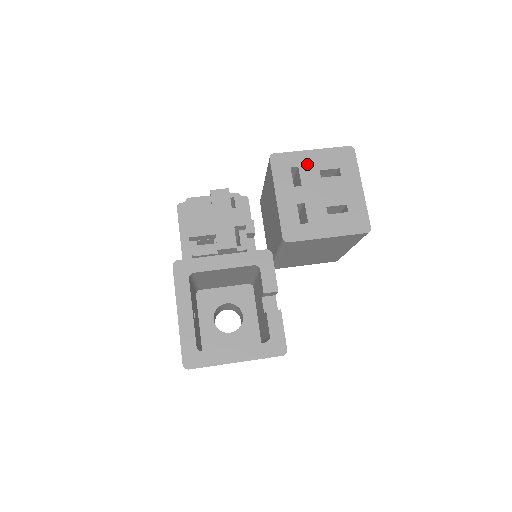
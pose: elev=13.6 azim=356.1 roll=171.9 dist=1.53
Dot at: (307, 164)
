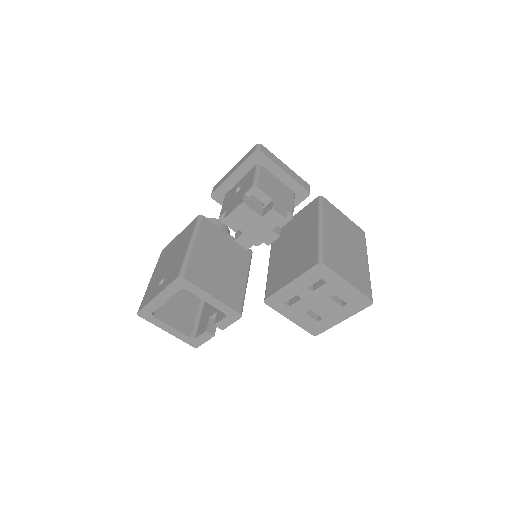
Dot at: (334, 286)
